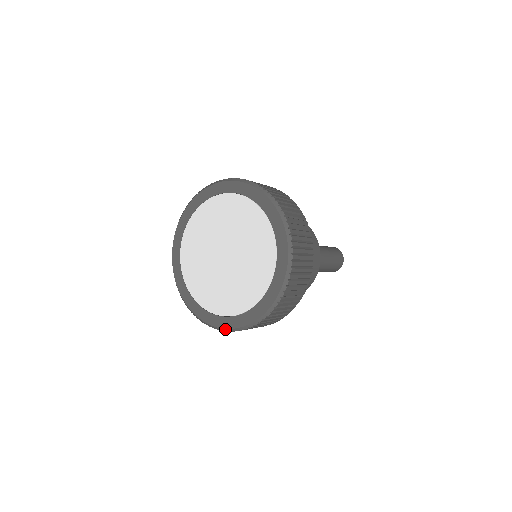
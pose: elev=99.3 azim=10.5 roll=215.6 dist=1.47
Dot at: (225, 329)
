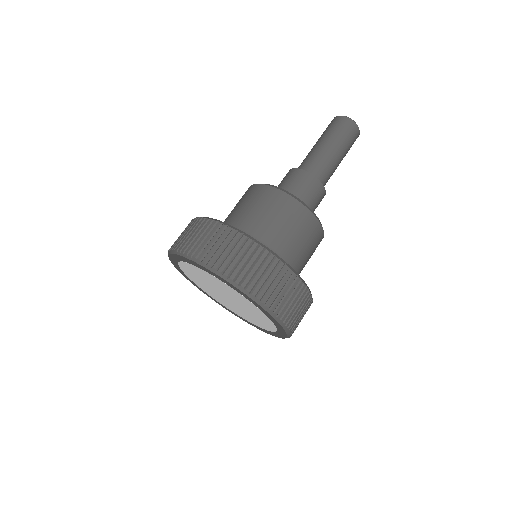
Dot at: (284, 338)
